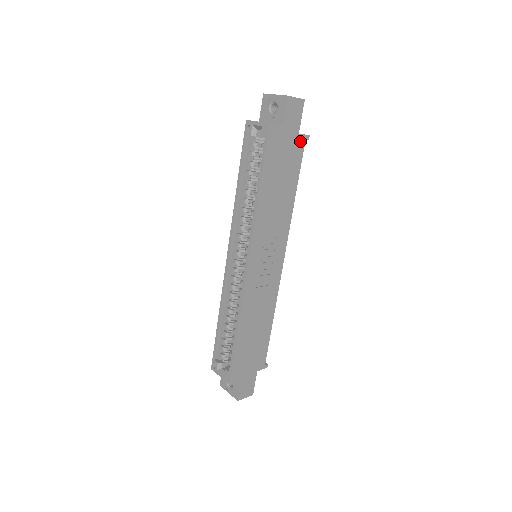
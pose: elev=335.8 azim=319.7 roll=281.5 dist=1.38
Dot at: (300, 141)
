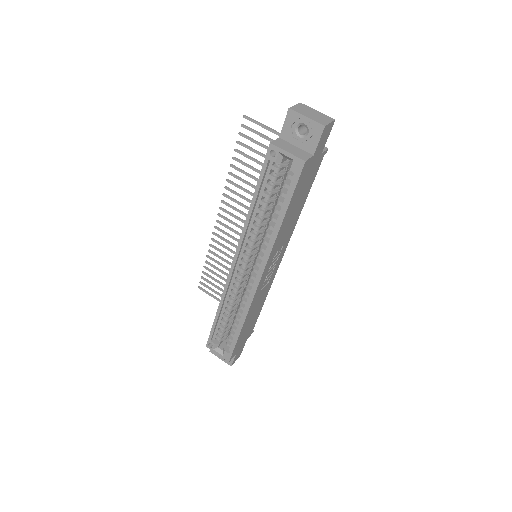
Dot at: (321, 158)
